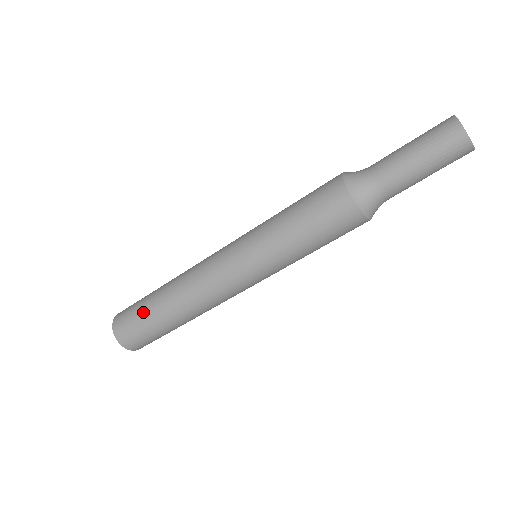
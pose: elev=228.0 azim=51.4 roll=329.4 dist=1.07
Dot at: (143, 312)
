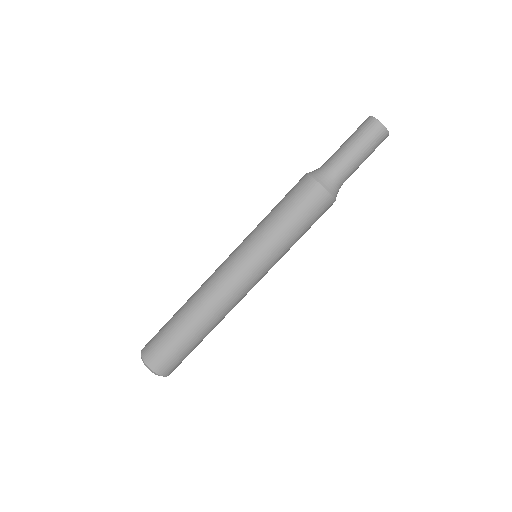
Dot at: (177, 340)
